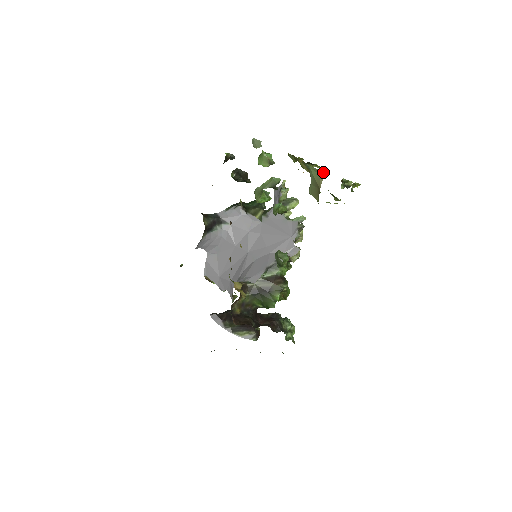
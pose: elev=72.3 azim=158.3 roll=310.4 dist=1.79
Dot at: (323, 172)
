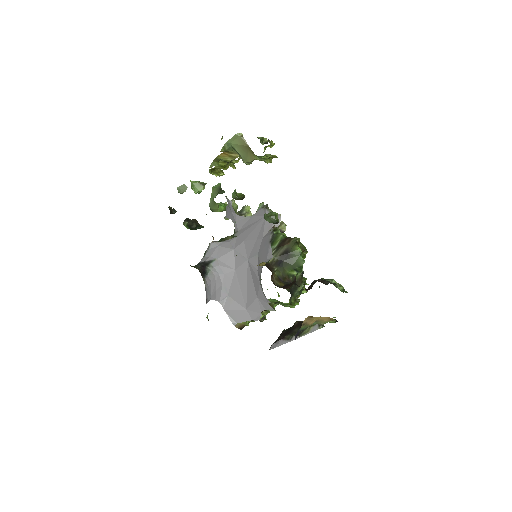
Dot at: (240, 134)
